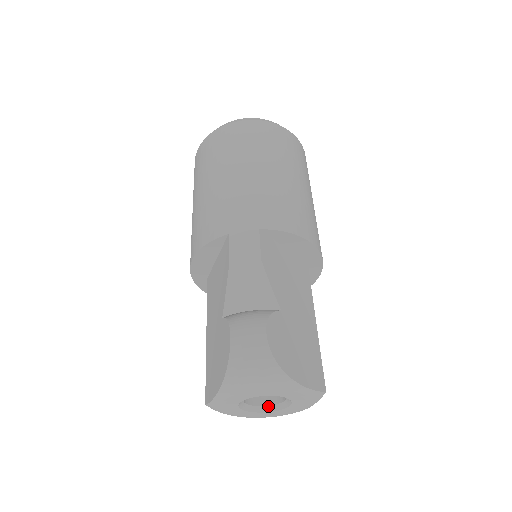
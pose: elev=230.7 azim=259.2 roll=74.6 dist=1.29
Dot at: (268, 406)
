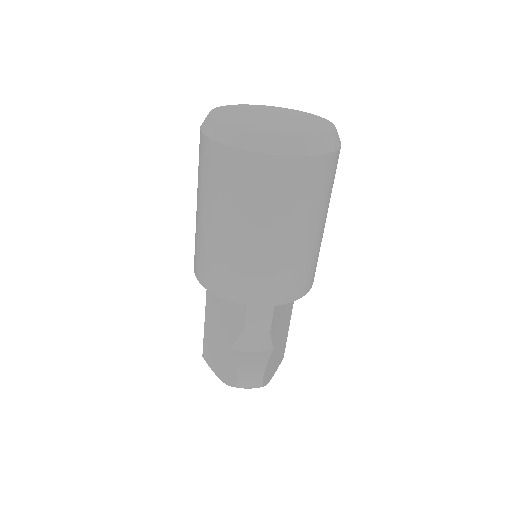
Dot at: occluded
